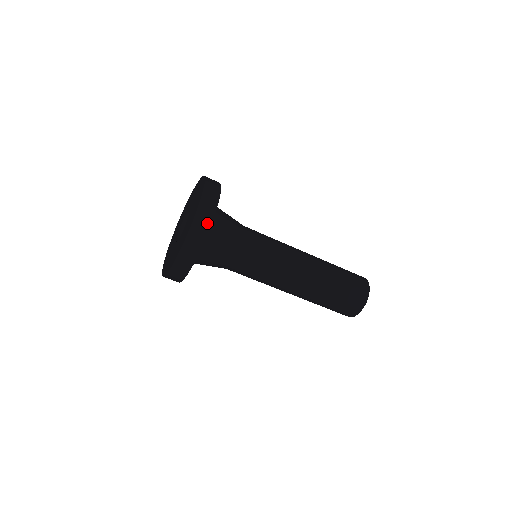
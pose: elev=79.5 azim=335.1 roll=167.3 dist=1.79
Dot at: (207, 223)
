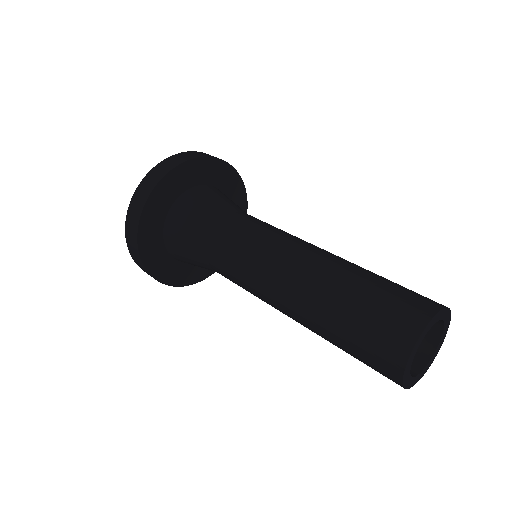
Dot at: (198, 155)
